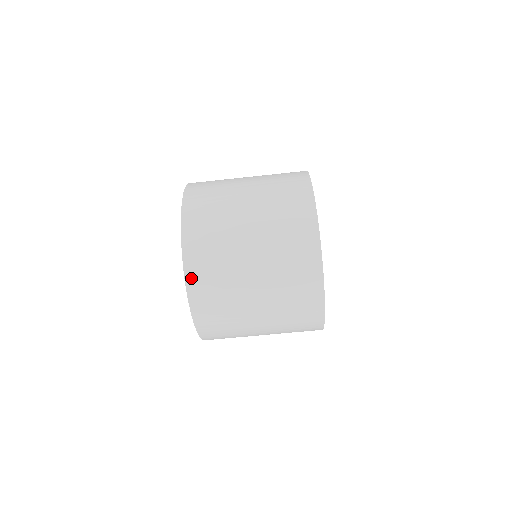
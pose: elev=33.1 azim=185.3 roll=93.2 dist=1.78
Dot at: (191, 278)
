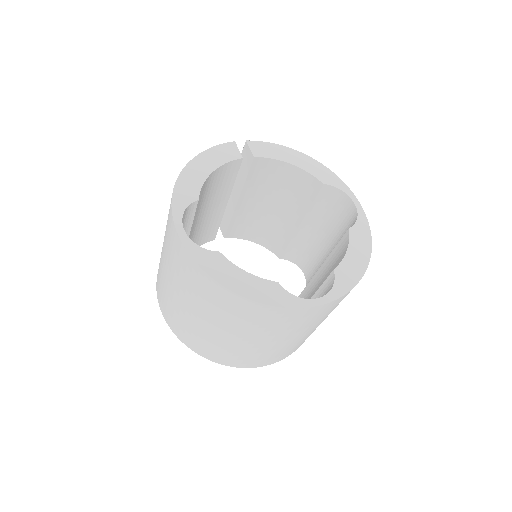
Dot at: (202, 353)
